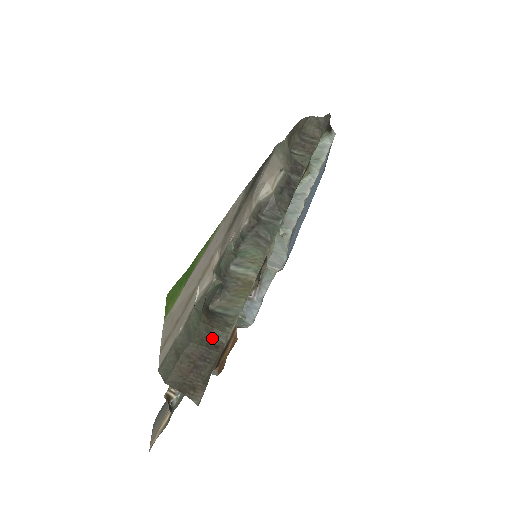
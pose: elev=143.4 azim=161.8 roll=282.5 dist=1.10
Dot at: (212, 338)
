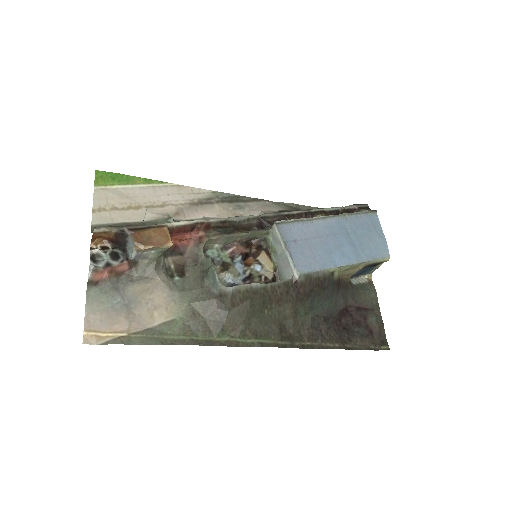
Dot at: occluded
